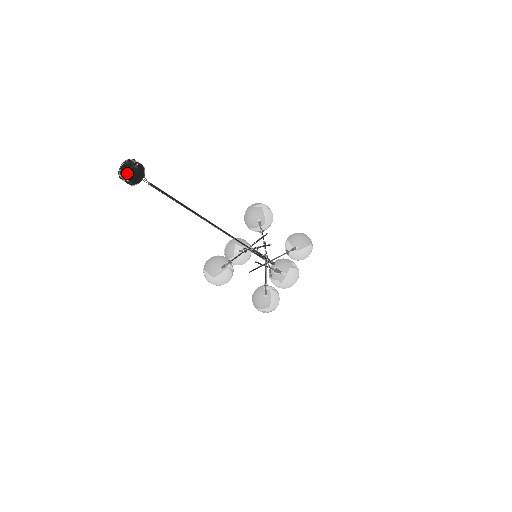
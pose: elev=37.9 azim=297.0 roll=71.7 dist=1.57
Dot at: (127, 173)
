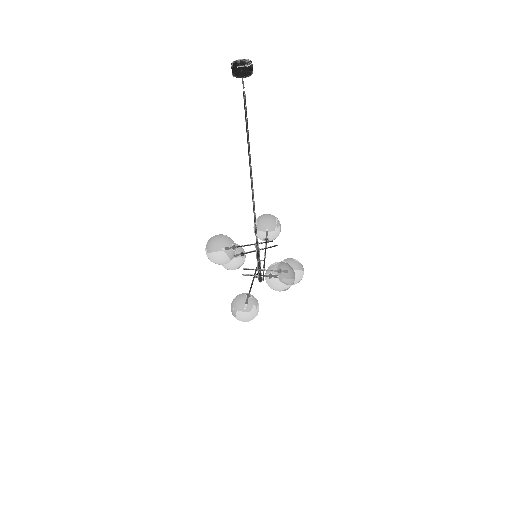
Dot at: (241, 64)
